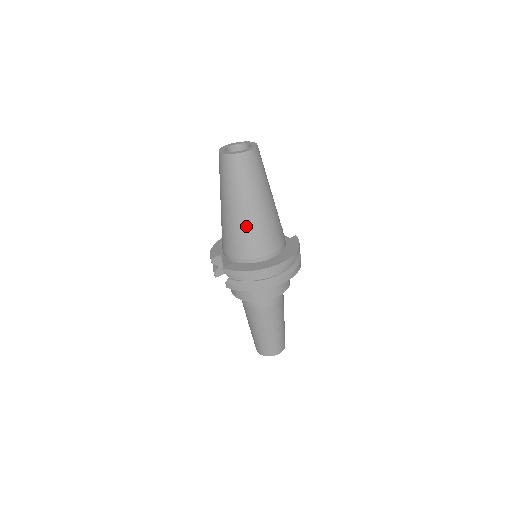
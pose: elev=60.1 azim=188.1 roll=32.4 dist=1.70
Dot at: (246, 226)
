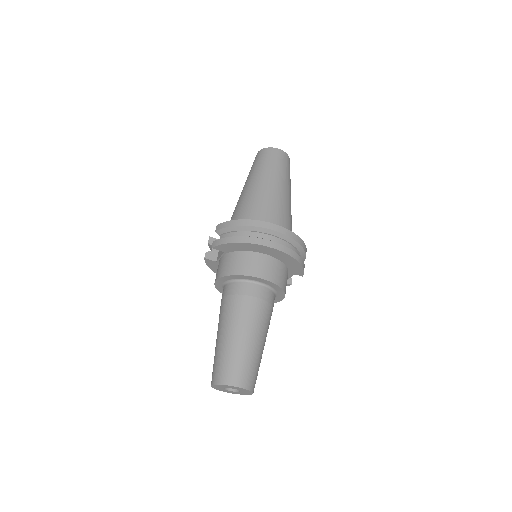
Dot at: (256, 196)
